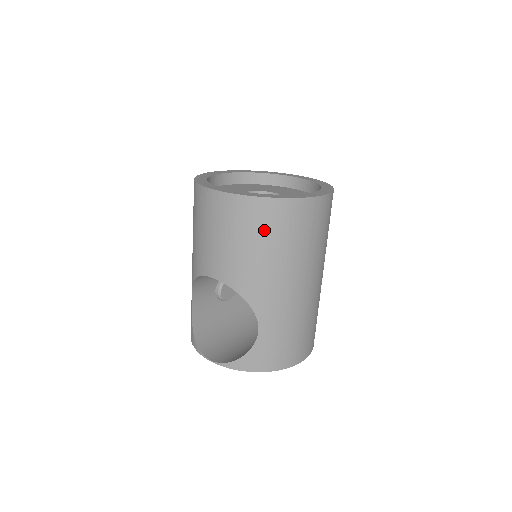
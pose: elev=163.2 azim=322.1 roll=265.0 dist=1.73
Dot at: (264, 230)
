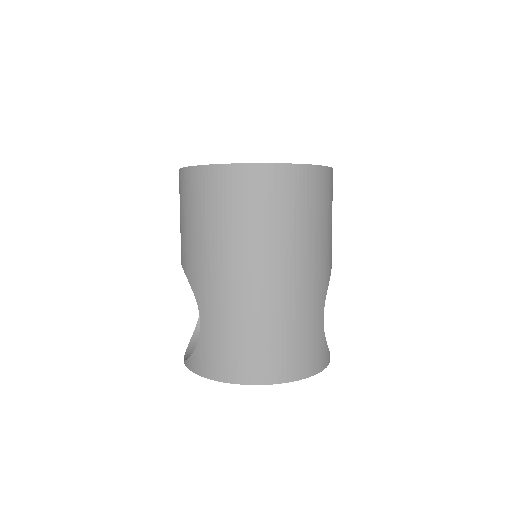
Dot at: (196, 202)
